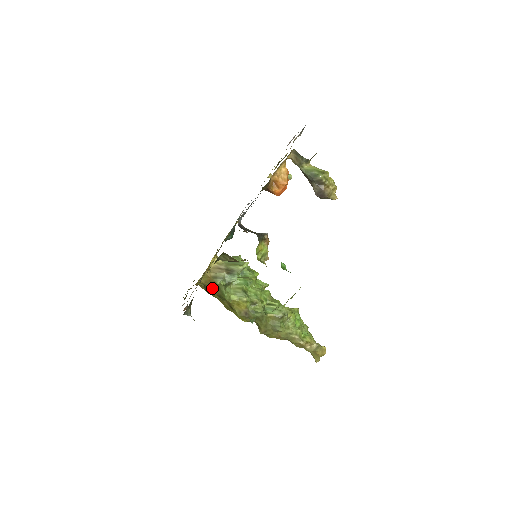
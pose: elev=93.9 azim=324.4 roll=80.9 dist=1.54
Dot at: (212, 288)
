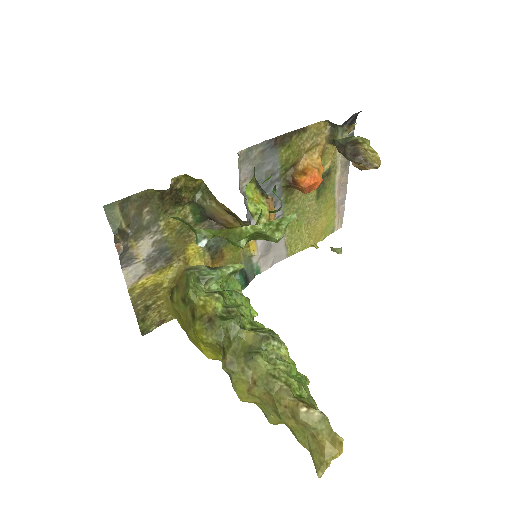
Dot at: (179, 288)
